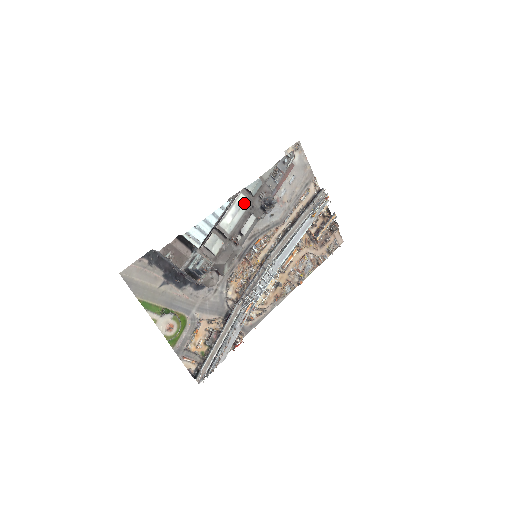
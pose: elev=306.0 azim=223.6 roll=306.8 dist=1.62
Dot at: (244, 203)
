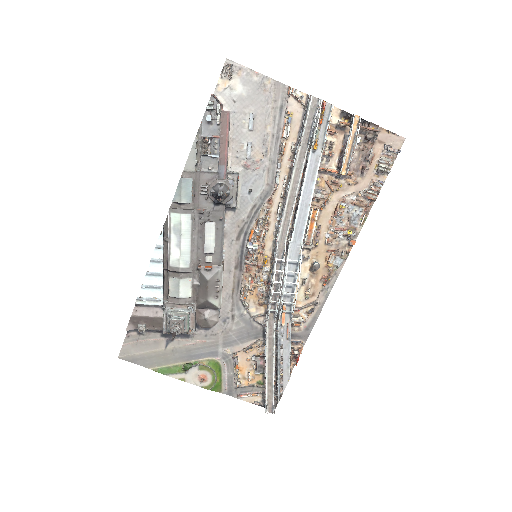
Dot at: (182, 222)
